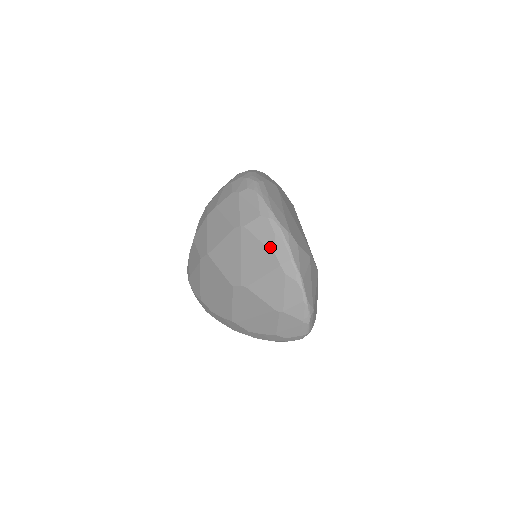
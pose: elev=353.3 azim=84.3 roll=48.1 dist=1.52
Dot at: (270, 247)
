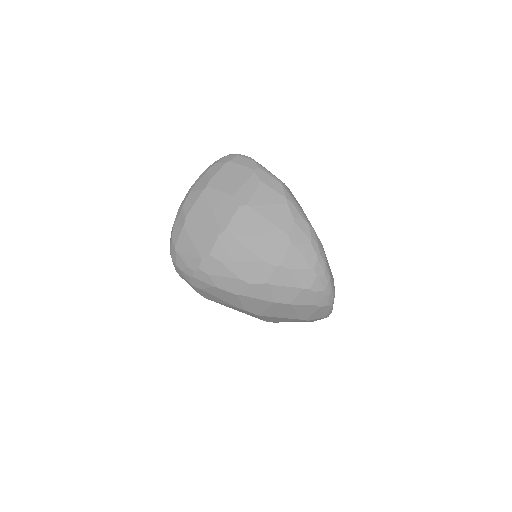
Dot at: occluded
